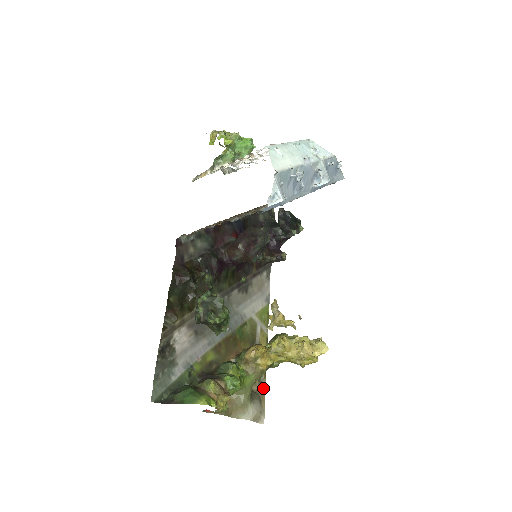
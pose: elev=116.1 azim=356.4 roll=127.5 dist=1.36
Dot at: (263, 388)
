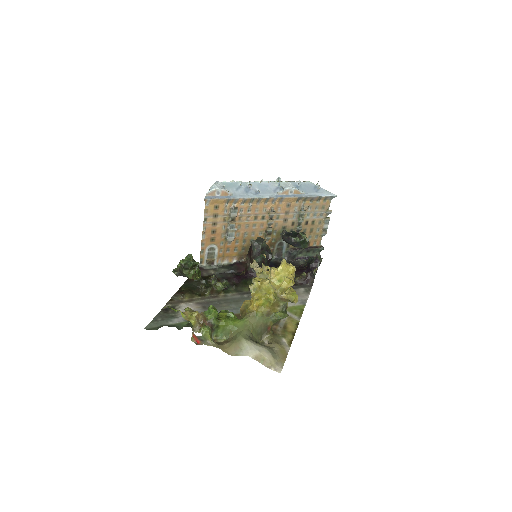
Dot at: (285, 351)
